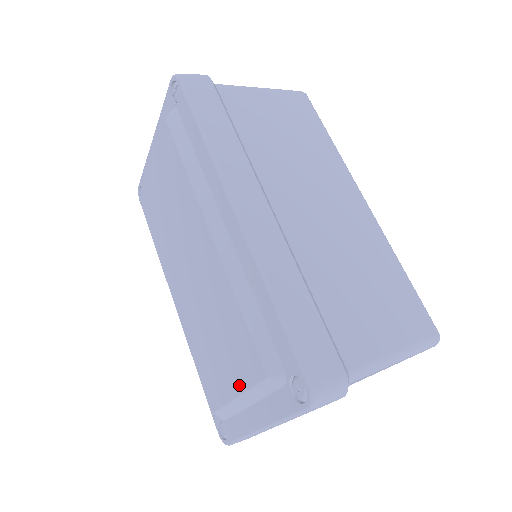
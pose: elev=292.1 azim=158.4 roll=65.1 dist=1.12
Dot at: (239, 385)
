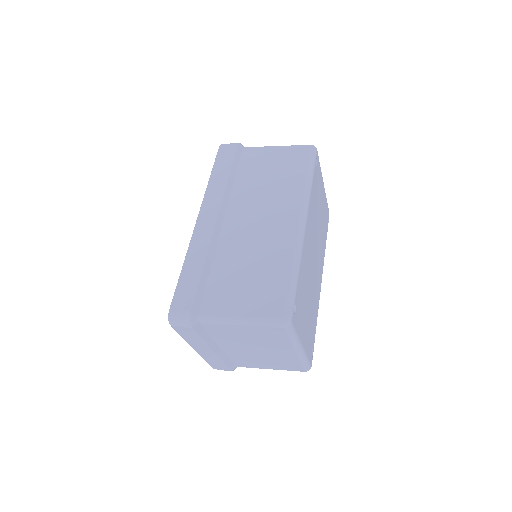
Dot at: occluded
